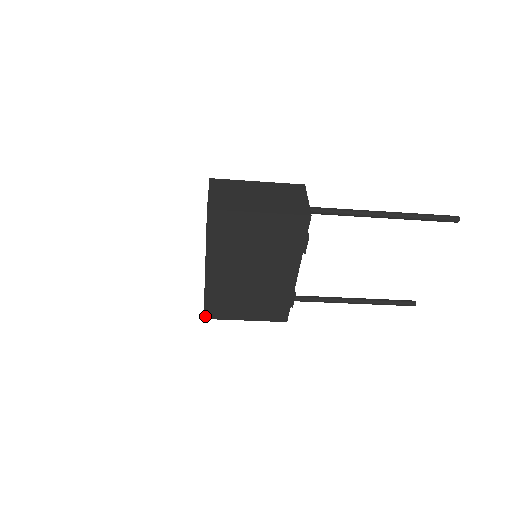
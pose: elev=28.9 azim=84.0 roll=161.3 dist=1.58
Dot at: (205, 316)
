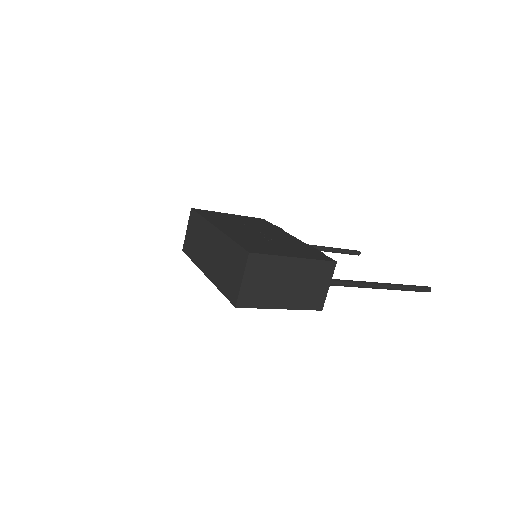
Dot at: occluded
